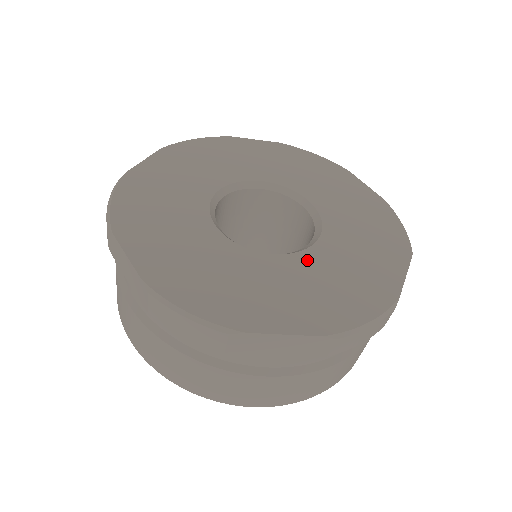
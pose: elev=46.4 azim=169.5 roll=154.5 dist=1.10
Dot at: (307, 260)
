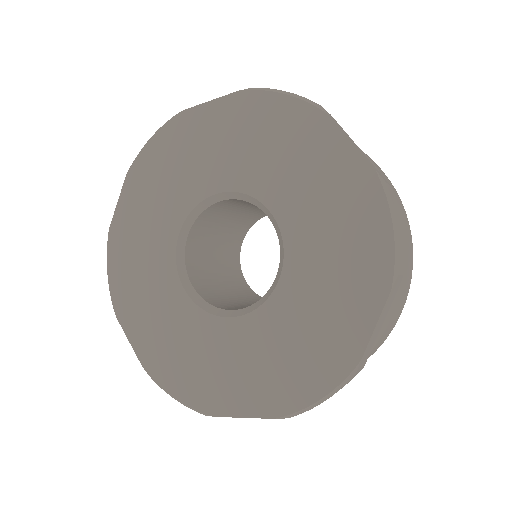
Dot at: (264, 320)
